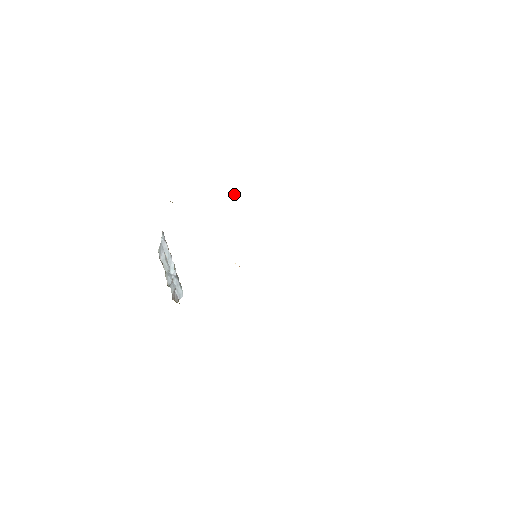
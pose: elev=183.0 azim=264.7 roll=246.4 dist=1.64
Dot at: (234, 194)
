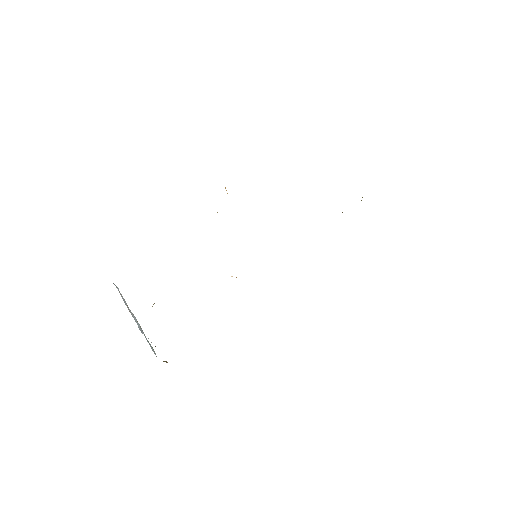
Dot at: occluded
